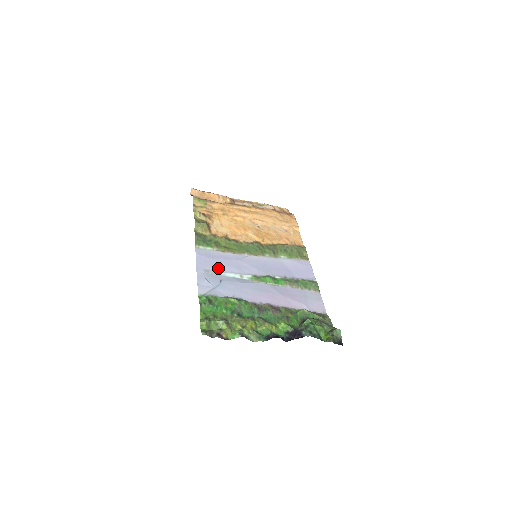
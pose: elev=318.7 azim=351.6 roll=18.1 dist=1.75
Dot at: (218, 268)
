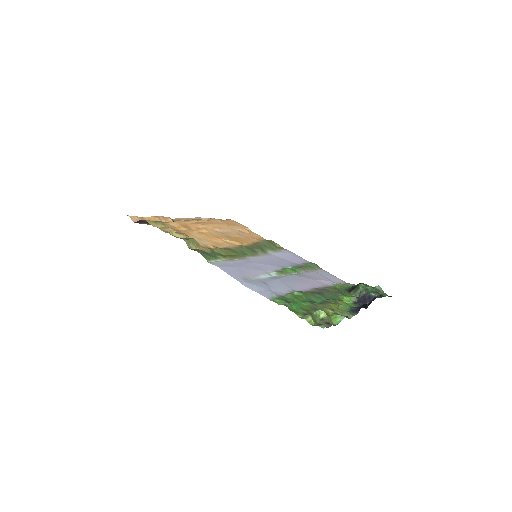
Dot at: (248, 274)
